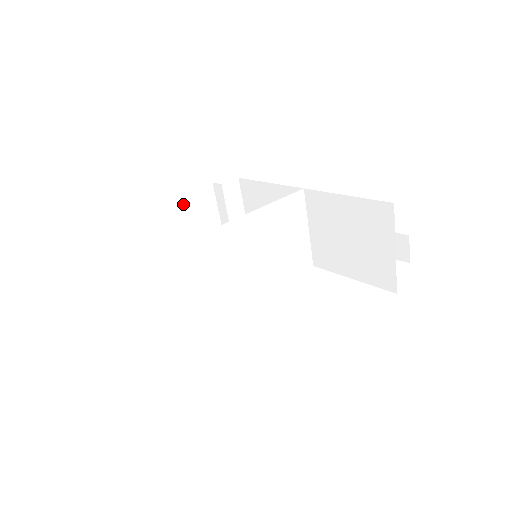
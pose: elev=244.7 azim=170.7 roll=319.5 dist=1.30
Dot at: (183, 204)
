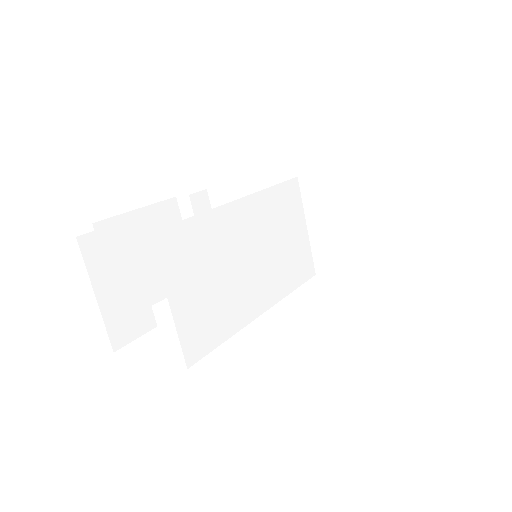
Dot at: (144, 220)
